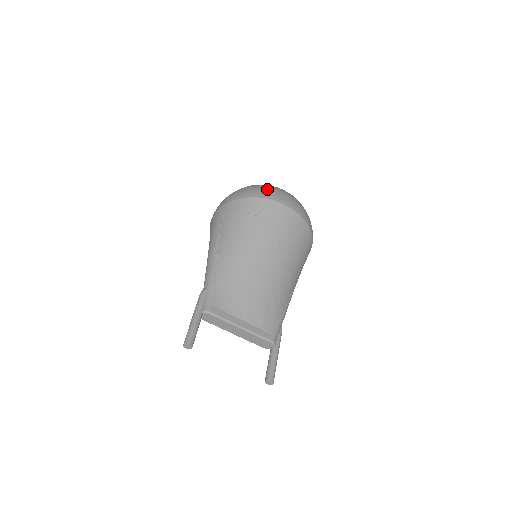
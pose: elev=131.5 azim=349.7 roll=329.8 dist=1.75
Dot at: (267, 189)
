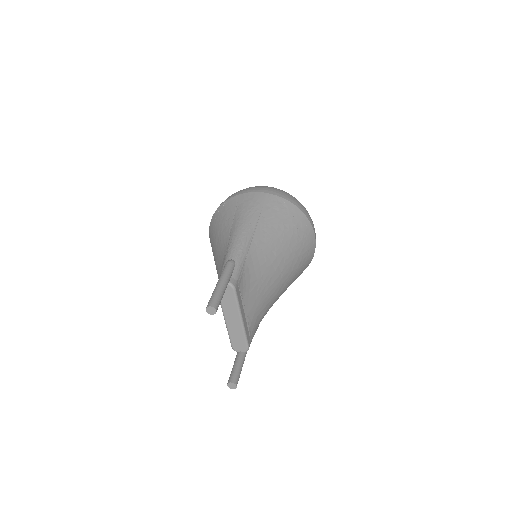
Dot at: occluded
